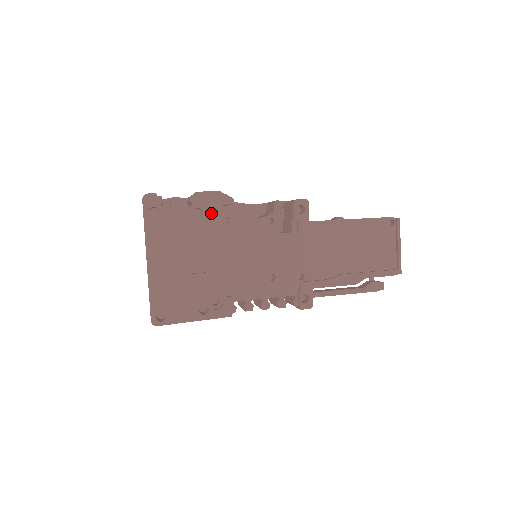
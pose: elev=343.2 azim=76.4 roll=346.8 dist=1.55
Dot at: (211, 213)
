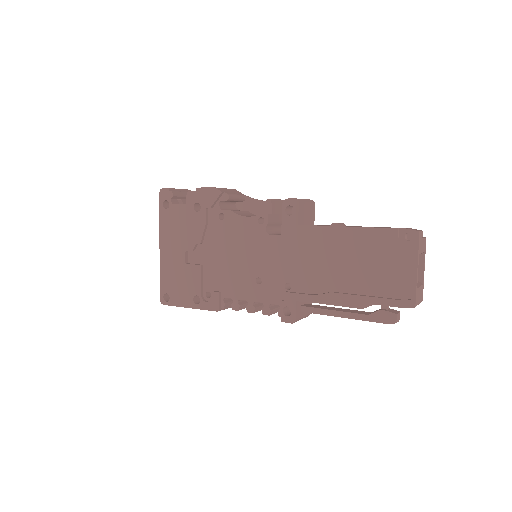
Dot at: (210, 208)
